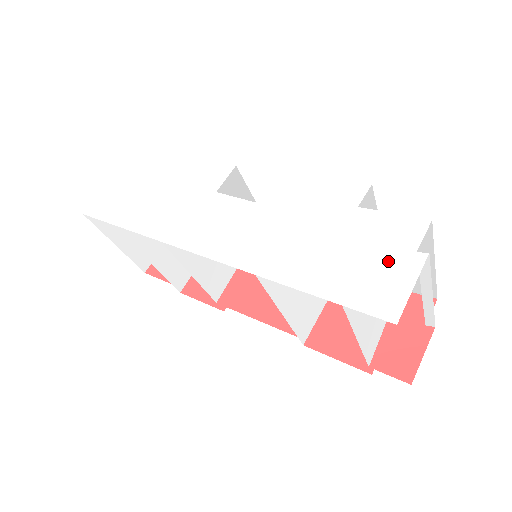
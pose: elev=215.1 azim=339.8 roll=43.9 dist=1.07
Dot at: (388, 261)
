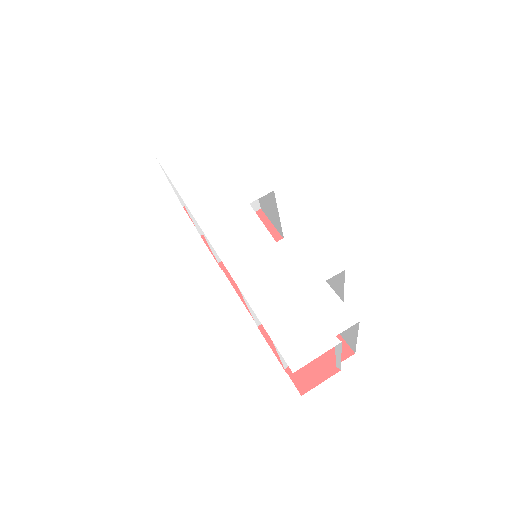
Dot at: (316, 331)
